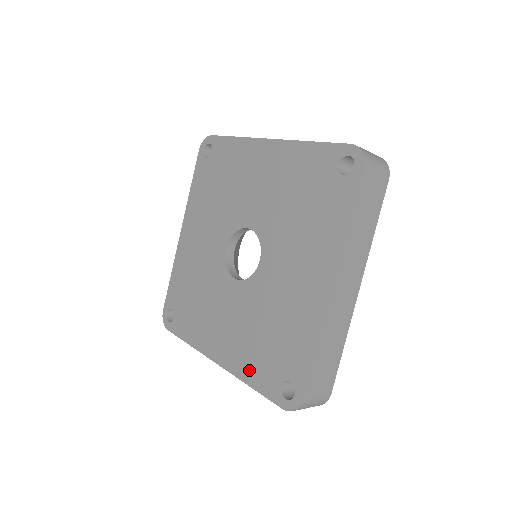
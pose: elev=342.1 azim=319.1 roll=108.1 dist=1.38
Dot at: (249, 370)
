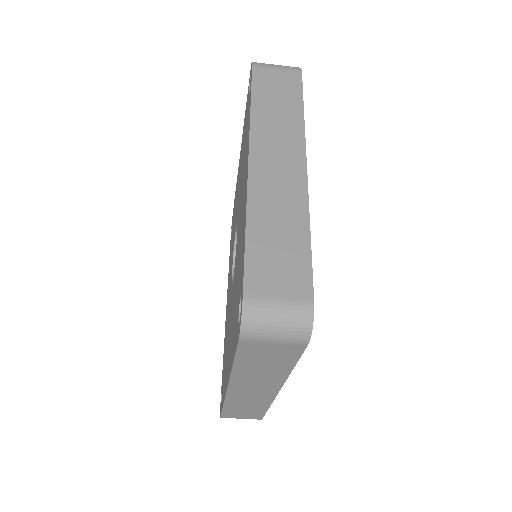
Dot at: (232, 348)
